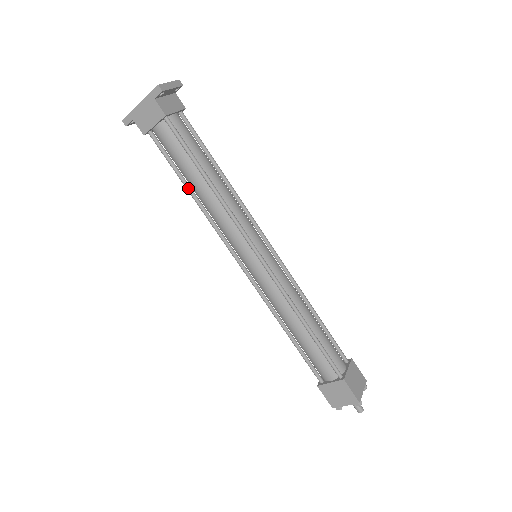
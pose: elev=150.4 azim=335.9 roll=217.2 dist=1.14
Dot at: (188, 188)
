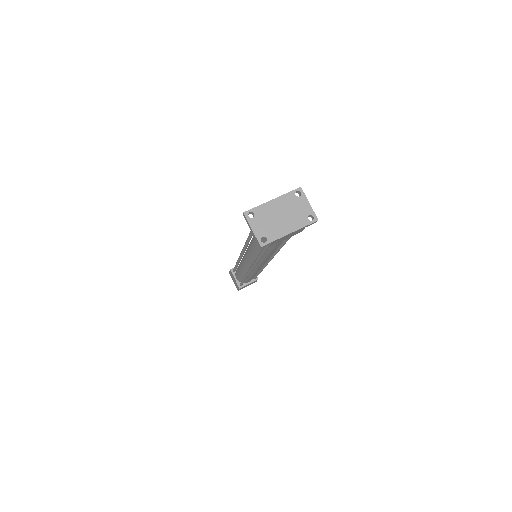
Dot at: occluded
